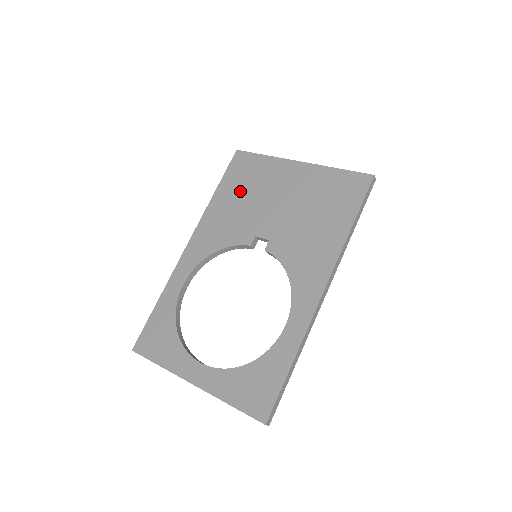
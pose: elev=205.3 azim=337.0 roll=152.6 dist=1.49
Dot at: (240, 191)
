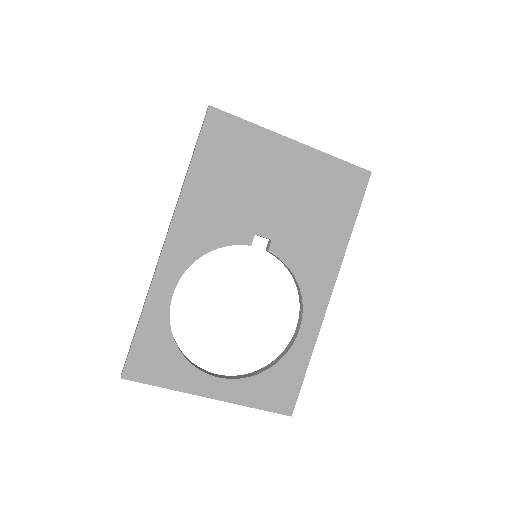
Dot at: (226, 172)
